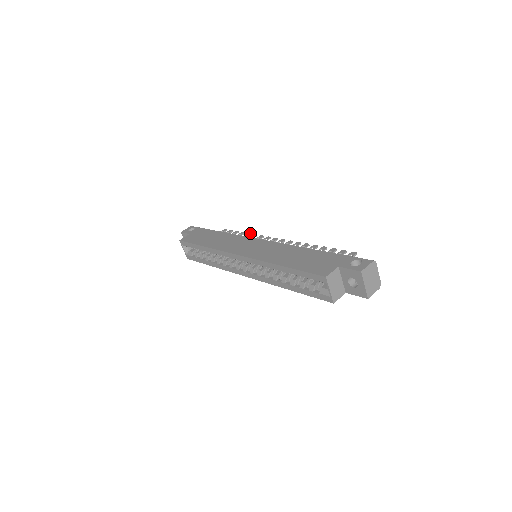
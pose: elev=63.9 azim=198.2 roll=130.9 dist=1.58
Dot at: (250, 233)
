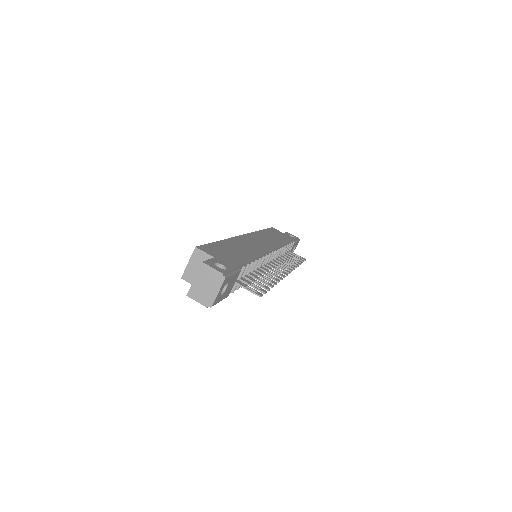
Dot at: (298, 265)
